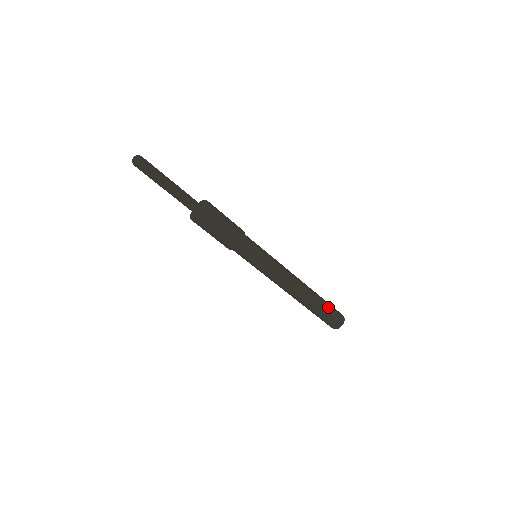
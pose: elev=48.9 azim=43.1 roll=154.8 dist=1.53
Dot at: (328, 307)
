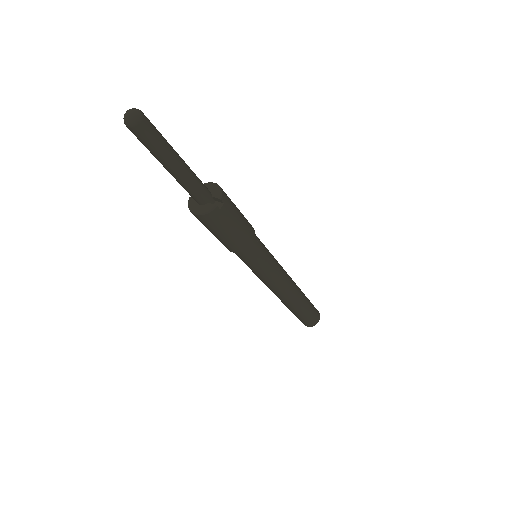
Dot at: (304, 316)
